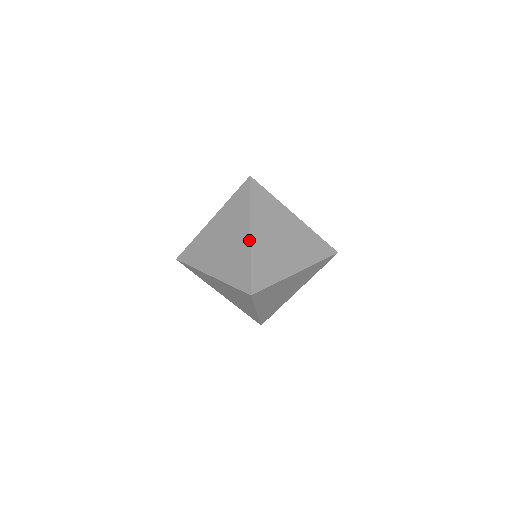
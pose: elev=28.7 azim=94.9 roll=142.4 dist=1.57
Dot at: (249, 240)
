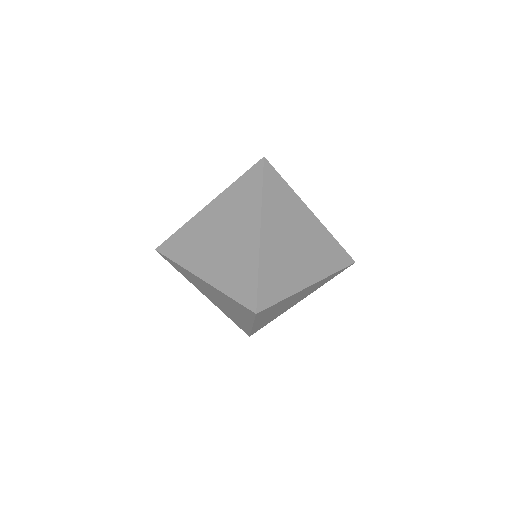
Dot at: occluded
